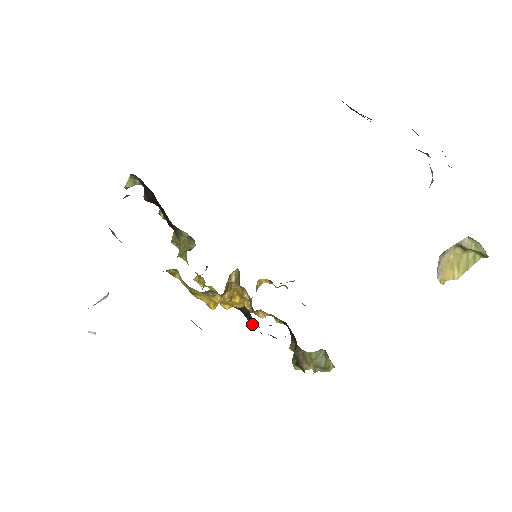
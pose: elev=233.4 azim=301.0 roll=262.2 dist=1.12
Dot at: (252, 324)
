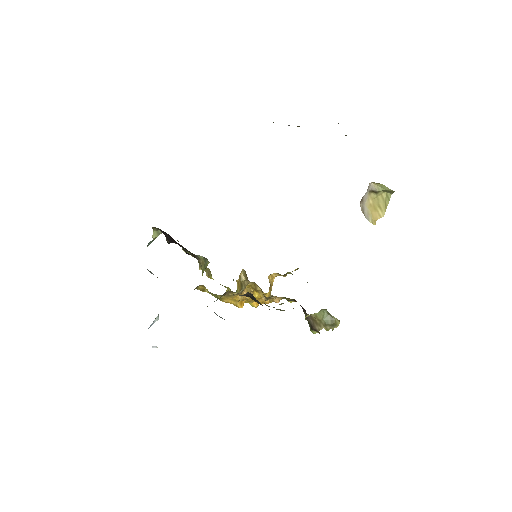
Dot at: (260, 304)
